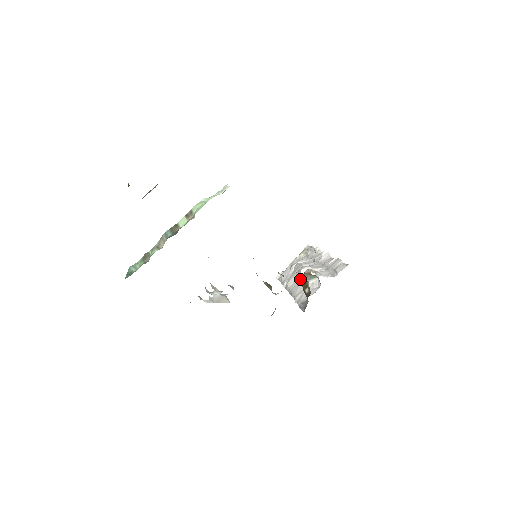
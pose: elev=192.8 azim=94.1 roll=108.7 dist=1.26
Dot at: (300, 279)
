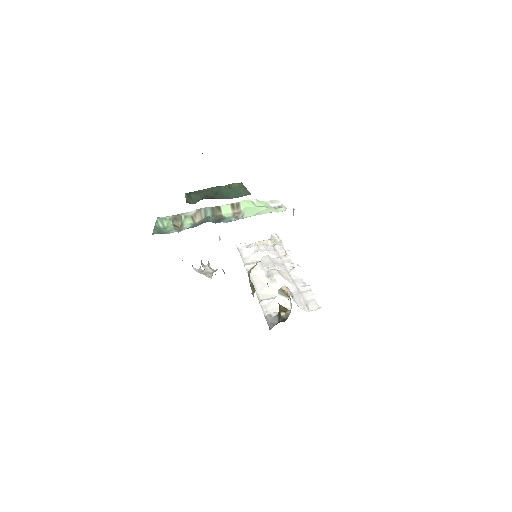
Dot at: (270, 281)
